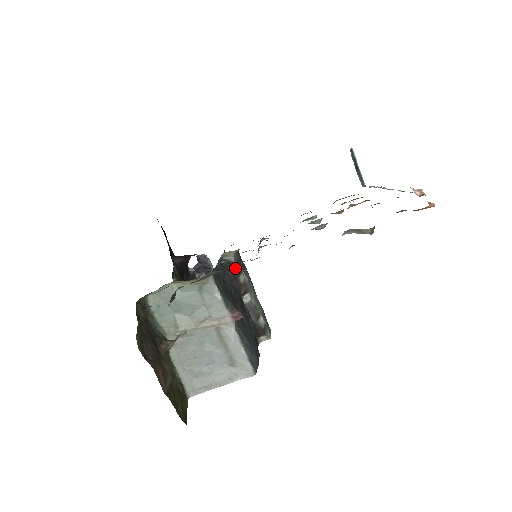
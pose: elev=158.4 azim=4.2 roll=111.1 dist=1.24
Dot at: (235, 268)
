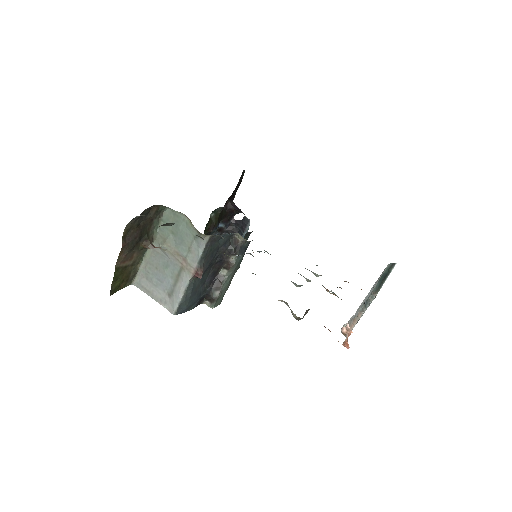
Dot at: (235, 248)
